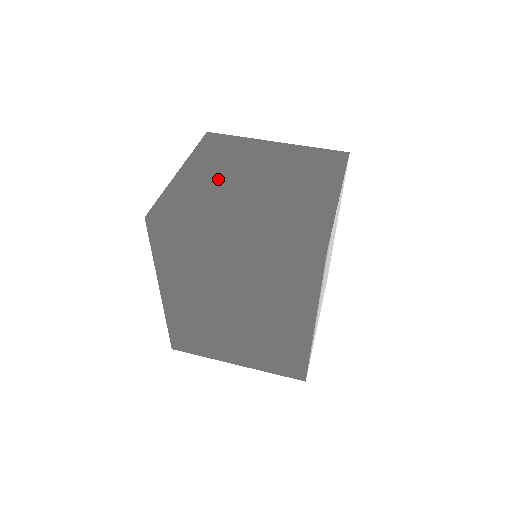
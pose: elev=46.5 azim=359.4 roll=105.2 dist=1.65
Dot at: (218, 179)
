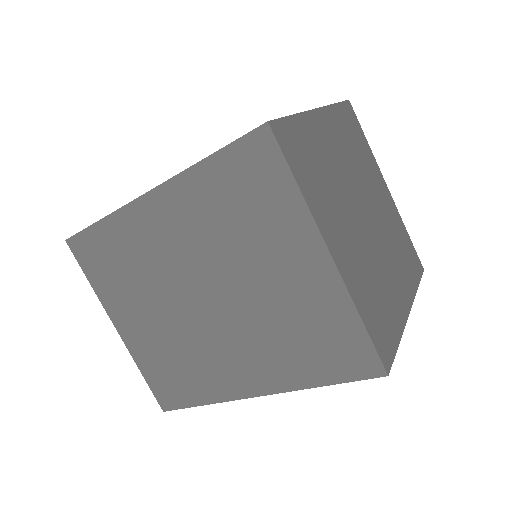
Dot at: (341, 167)
